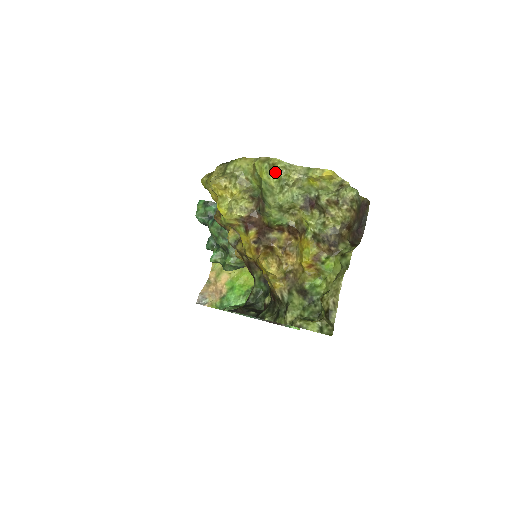
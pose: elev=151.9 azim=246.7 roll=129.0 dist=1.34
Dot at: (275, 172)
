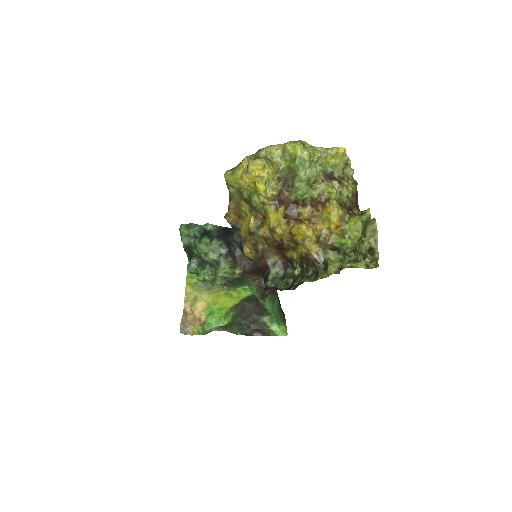
Dot at: (306, 149)
